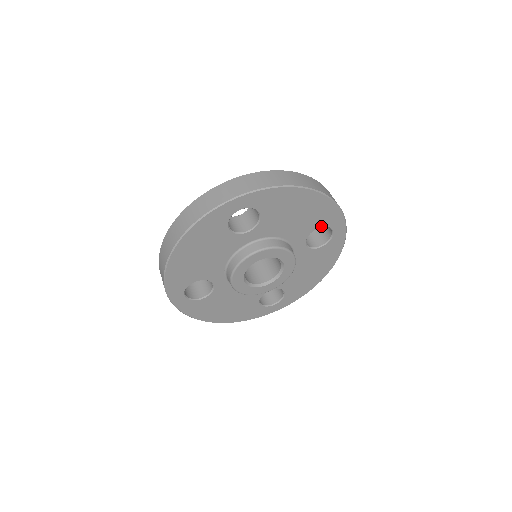
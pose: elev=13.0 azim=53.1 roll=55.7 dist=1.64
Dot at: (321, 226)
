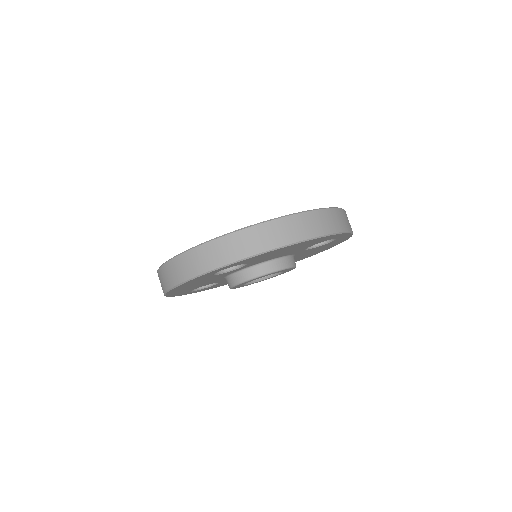
Dot at: (320, 242)
